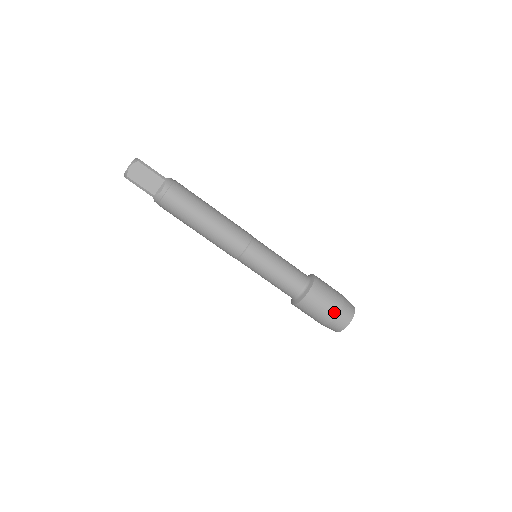
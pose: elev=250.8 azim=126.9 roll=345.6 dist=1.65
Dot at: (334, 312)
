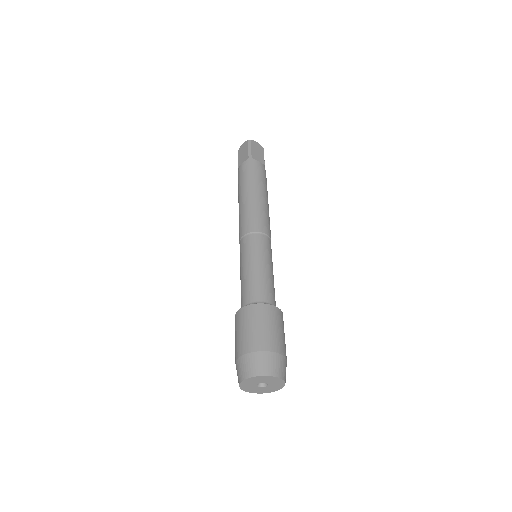
Dot at: (277, 347)
